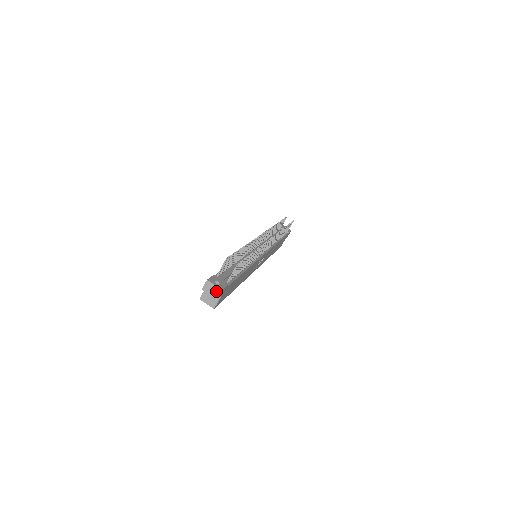
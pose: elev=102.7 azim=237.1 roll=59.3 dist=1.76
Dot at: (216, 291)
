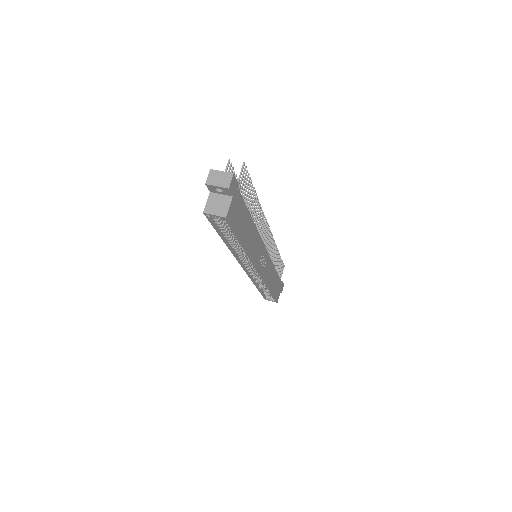
Dot at: (225, 178)
